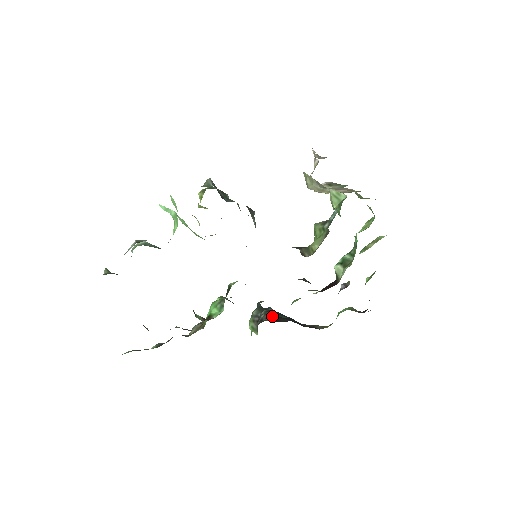
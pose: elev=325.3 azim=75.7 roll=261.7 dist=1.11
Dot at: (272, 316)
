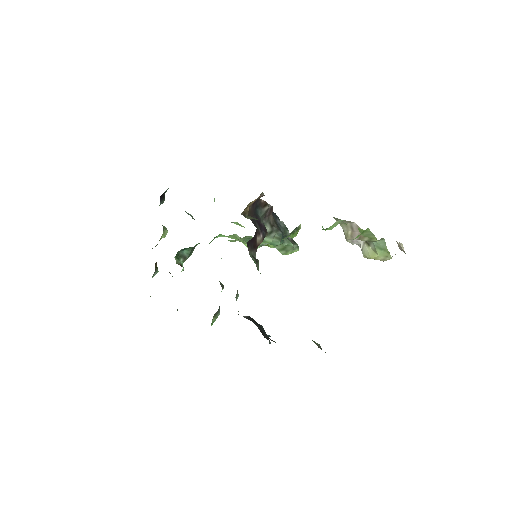
Dot at: (248, 318)
